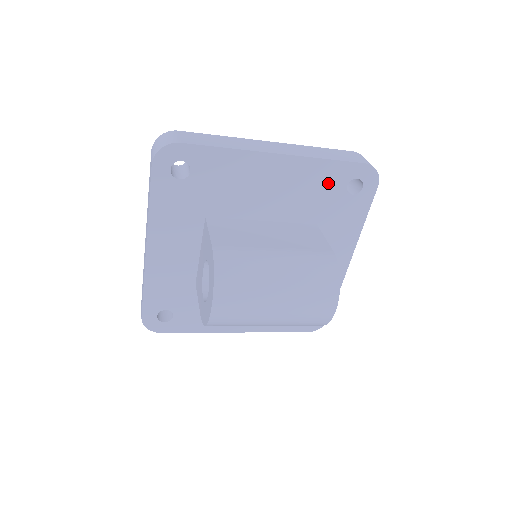
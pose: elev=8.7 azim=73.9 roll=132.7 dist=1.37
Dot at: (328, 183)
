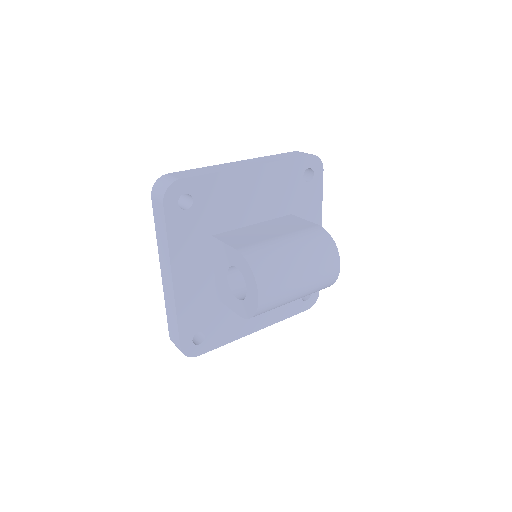
Dot at: (290, 178)
